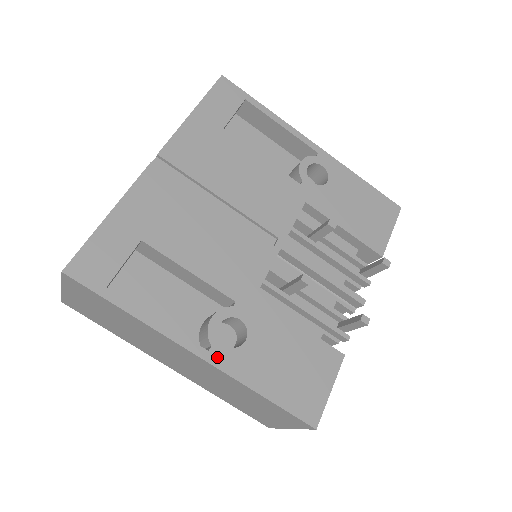
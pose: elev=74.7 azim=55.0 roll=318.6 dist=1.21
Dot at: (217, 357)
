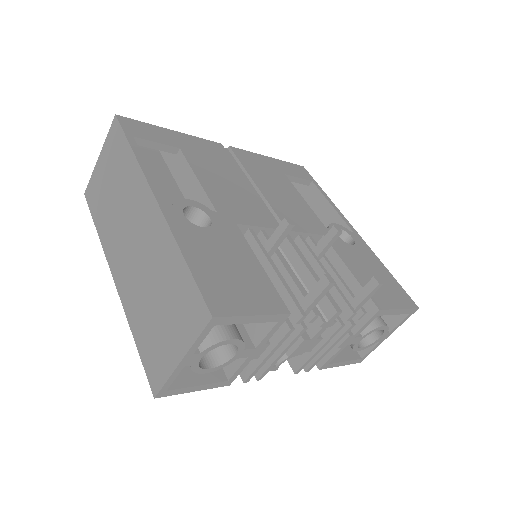
Dot at: (170, 211)
